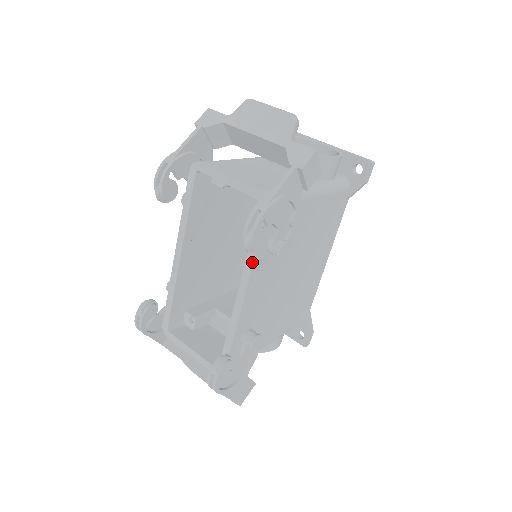
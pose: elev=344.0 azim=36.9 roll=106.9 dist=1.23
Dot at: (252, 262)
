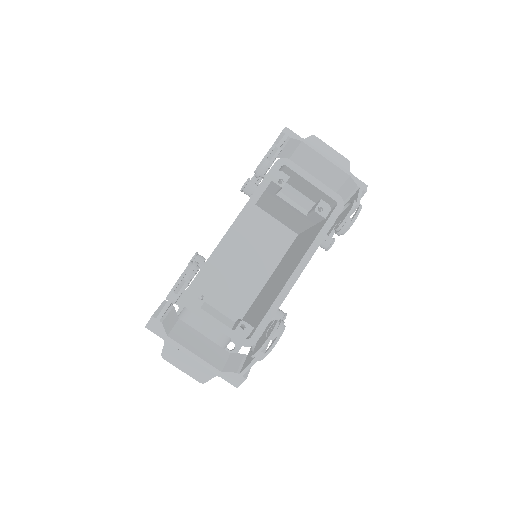
Dot at: (318, 246)
